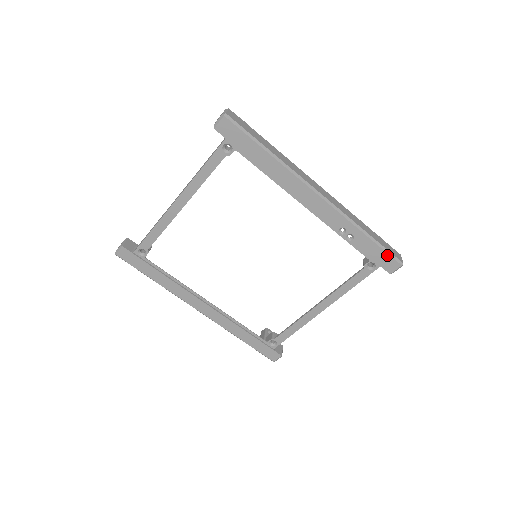
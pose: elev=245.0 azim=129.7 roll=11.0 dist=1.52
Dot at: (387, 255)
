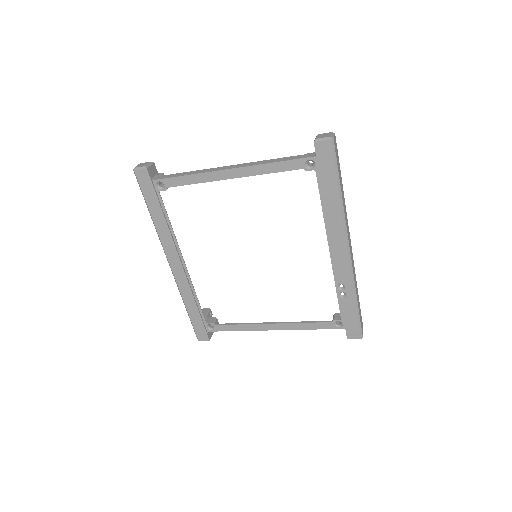
Dot at: (357, 325)
